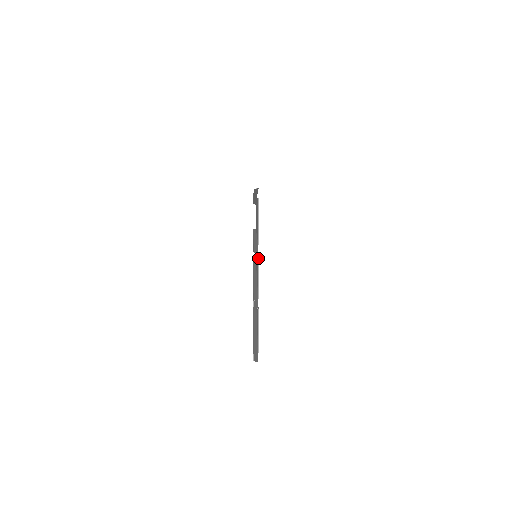
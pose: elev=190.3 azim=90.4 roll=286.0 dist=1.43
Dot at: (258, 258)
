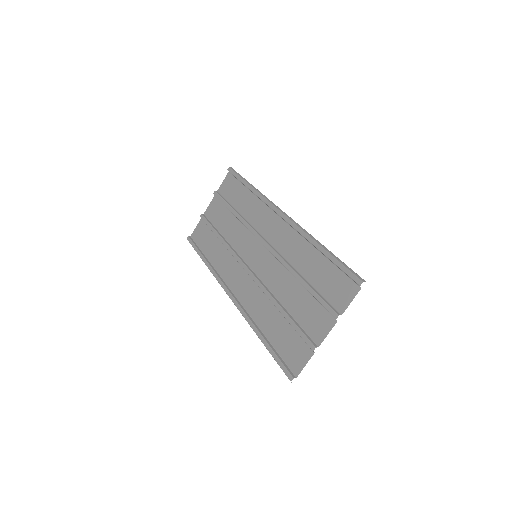
Dot at: occluded
